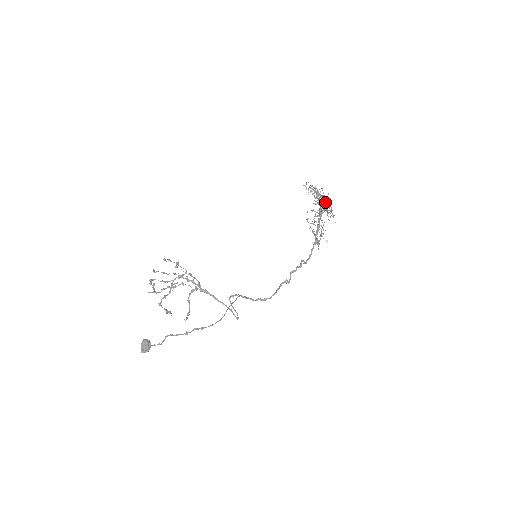
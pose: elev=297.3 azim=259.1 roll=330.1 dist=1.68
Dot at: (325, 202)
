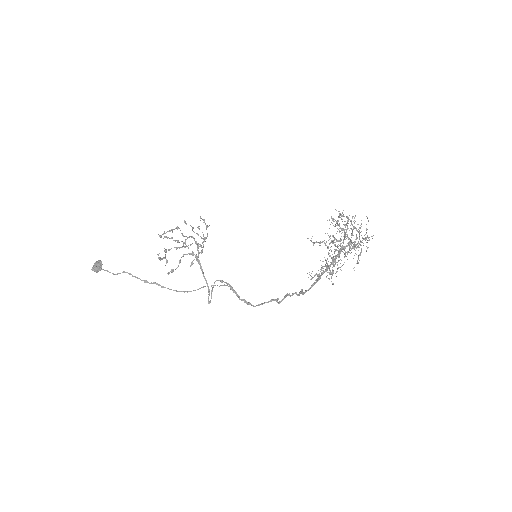
Dot at: occluded
